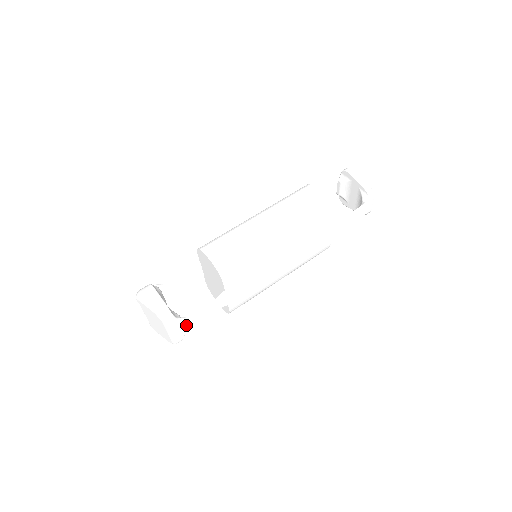
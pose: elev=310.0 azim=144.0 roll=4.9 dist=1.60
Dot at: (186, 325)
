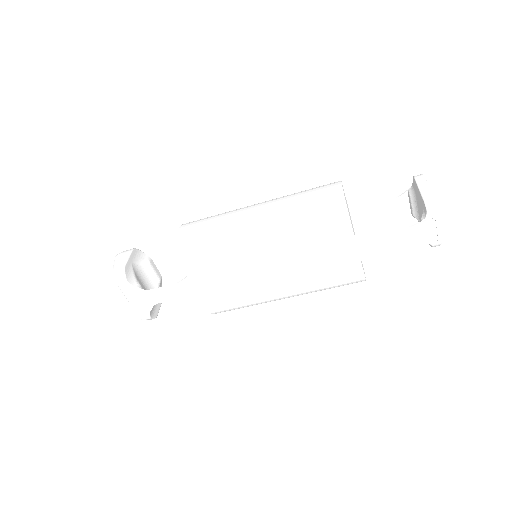
Dot at: (147, 300)
